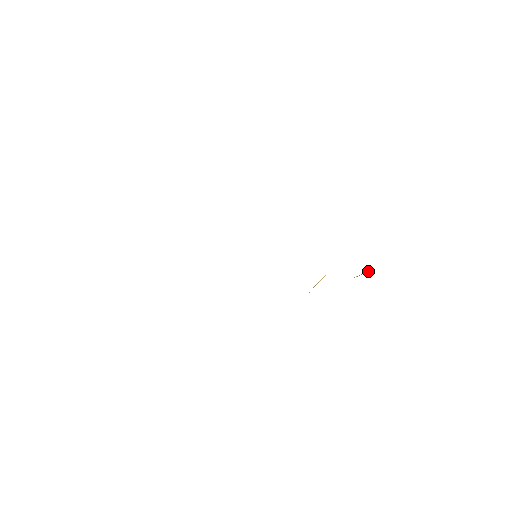
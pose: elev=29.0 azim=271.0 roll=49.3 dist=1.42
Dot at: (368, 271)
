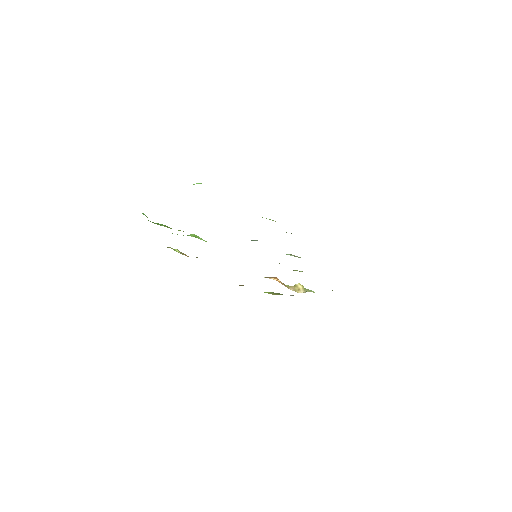
Dot at: (304, 289)
